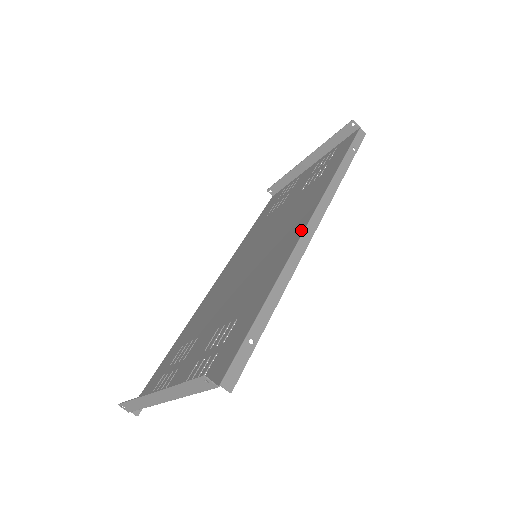
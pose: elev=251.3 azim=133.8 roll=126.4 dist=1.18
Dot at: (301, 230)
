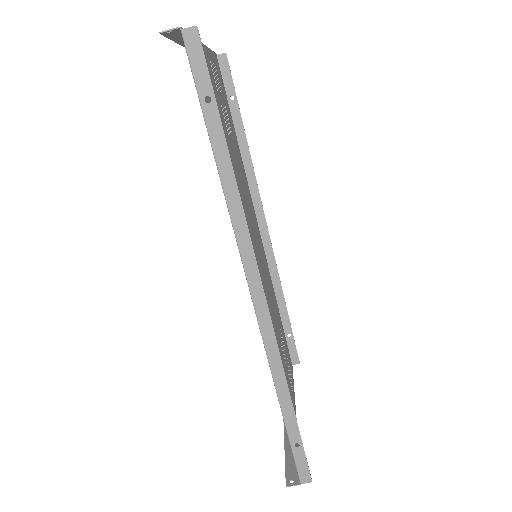
Dot at: (254, 307)
